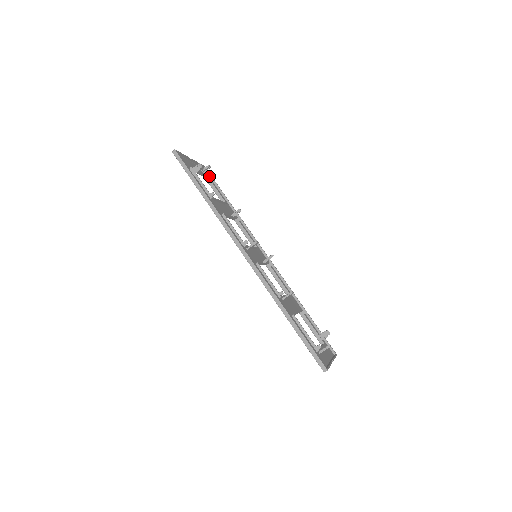
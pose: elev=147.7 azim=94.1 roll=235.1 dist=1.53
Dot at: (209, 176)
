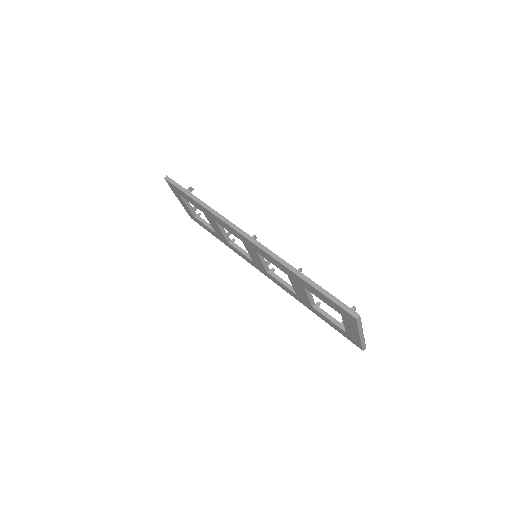
Dot at: (199, 214)
